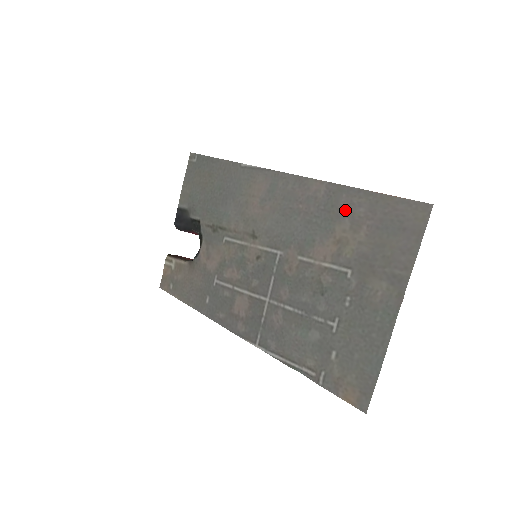
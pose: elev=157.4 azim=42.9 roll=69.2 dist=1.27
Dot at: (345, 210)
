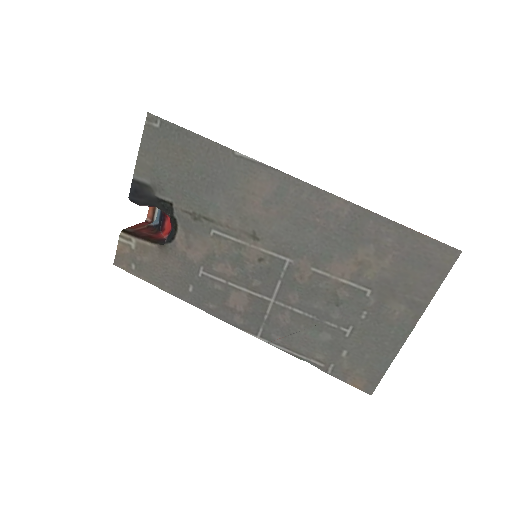
Dot at: (371, 236)
